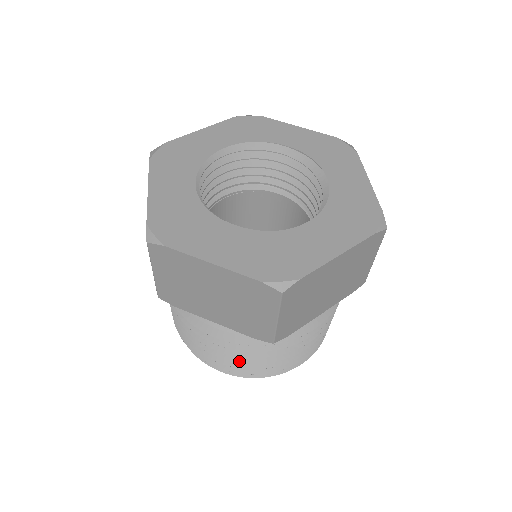
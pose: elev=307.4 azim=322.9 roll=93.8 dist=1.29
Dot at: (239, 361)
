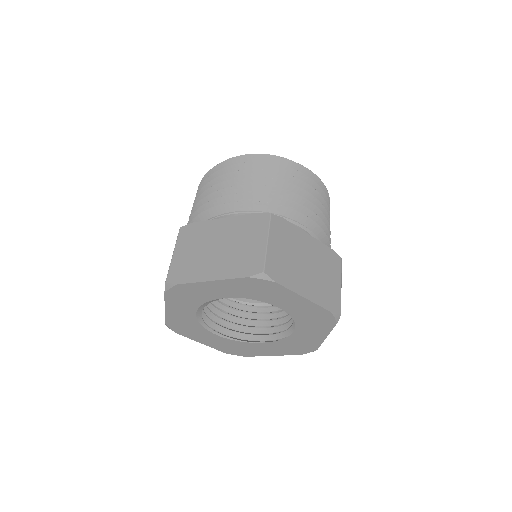
Dot at: occluded
